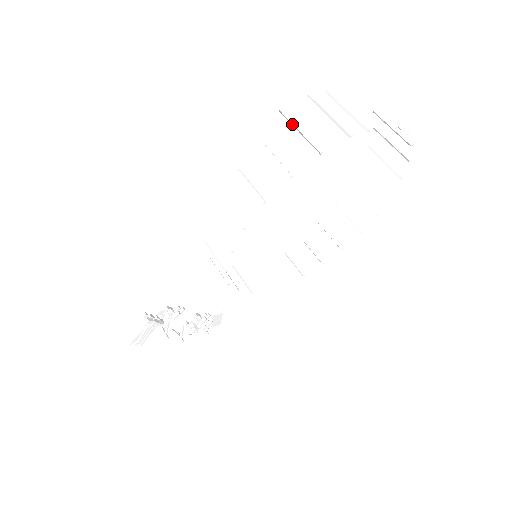
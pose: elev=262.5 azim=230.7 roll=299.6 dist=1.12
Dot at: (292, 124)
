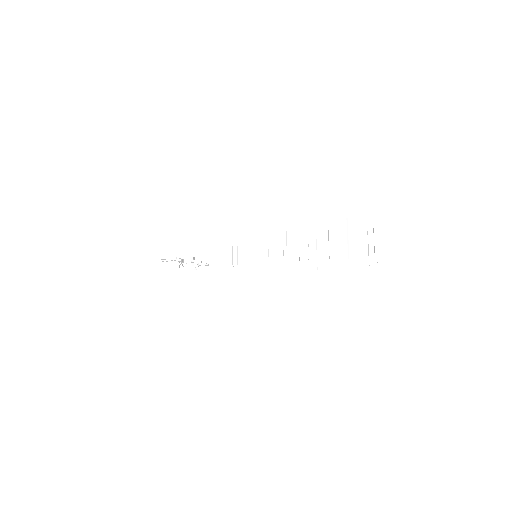
Dot at: (328, 231)
